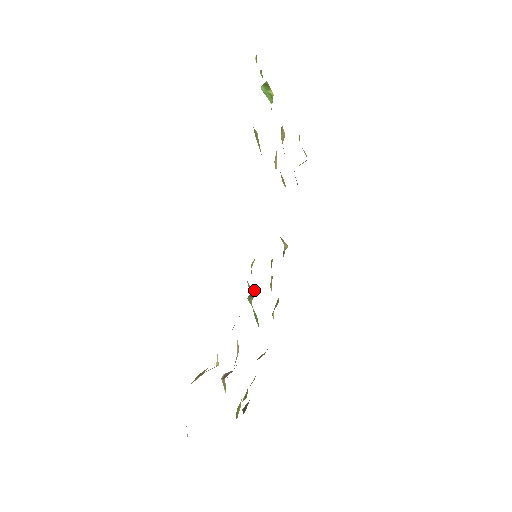
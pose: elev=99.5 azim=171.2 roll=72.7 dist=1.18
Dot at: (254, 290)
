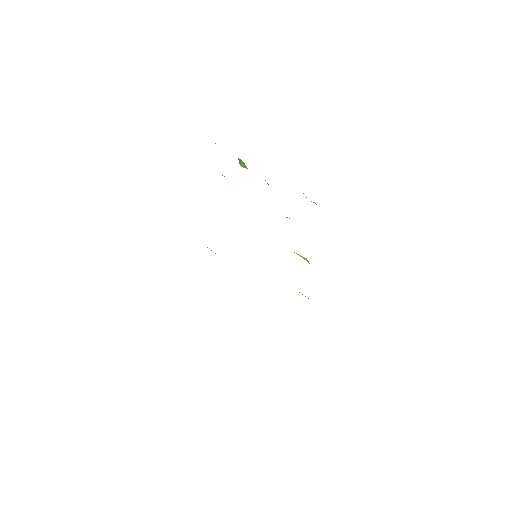
Dot at: occluded
